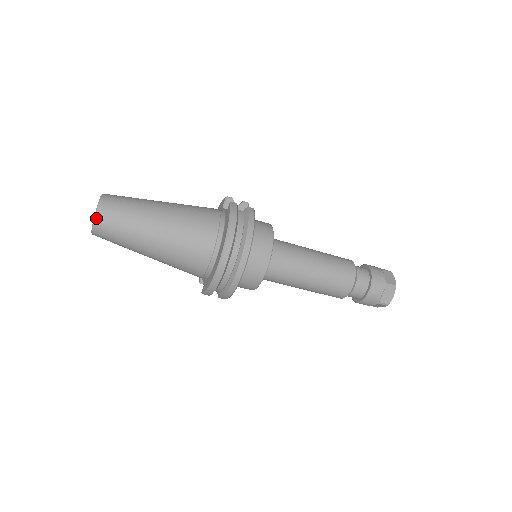
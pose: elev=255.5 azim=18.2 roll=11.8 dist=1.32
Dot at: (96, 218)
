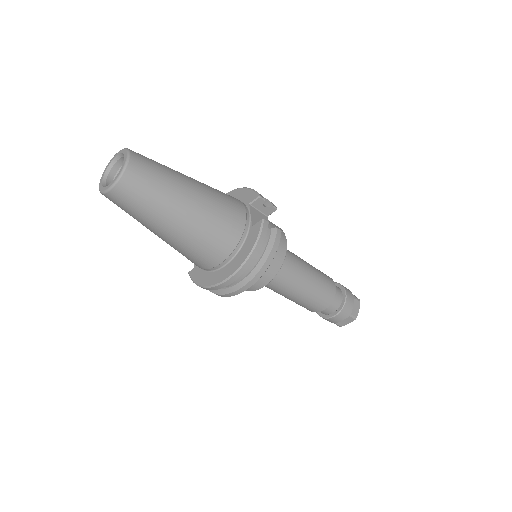
Dot at: (113, 188)
